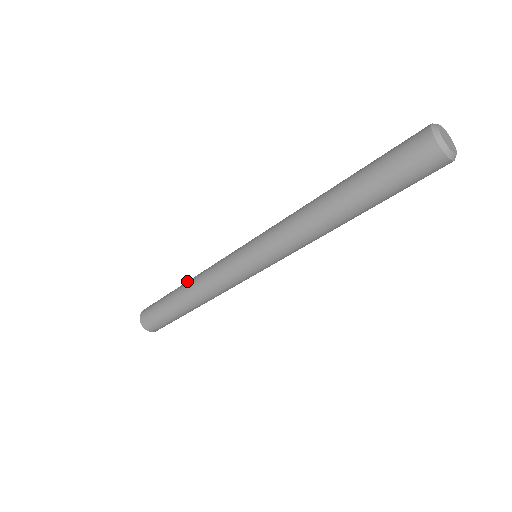
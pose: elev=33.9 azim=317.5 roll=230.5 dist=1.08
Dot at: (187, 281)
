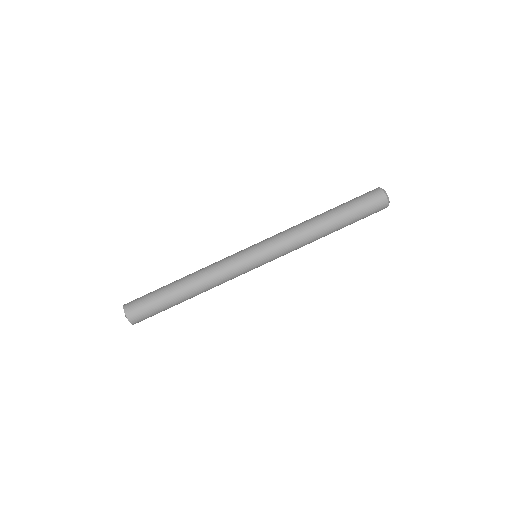
Dot at: occluded
